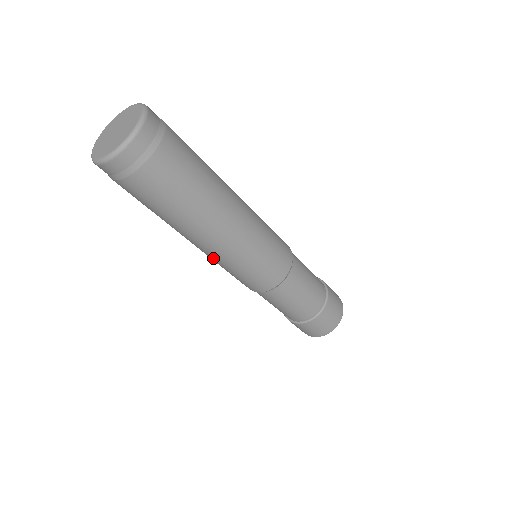
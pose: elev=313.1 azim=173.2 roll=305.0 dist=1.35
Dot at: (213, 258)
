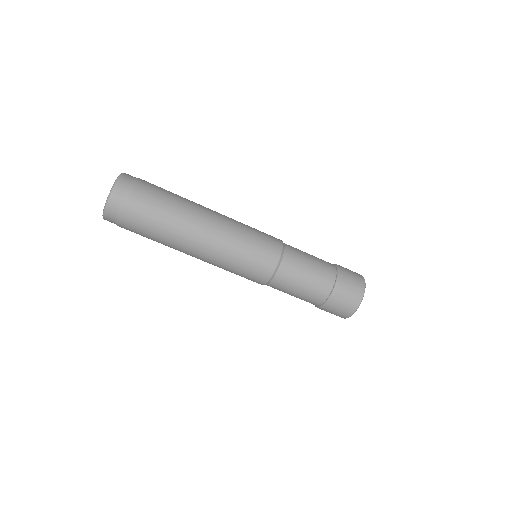
Dot at: occluded
